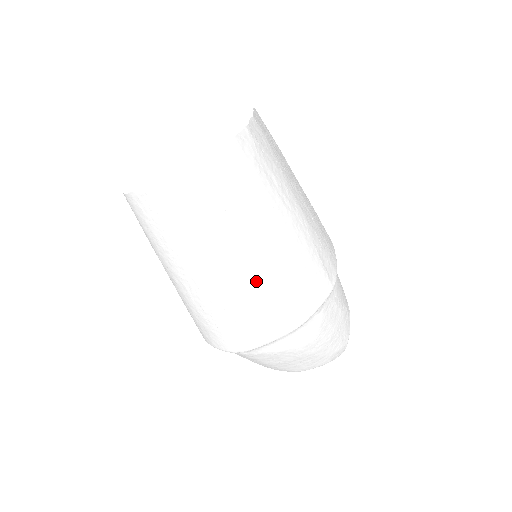
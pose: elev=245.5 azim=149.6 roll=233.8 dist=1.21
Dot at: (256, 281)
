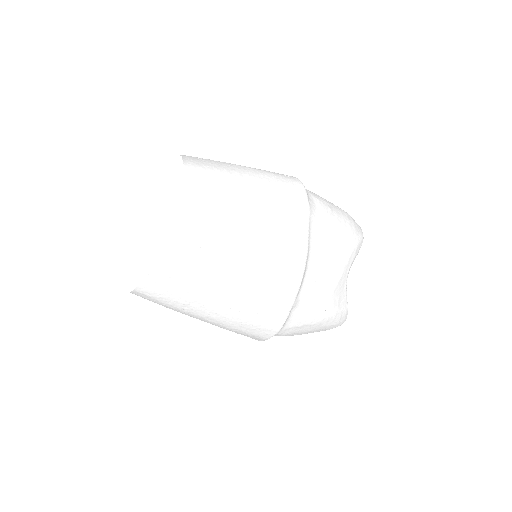
Dot at: occluded
